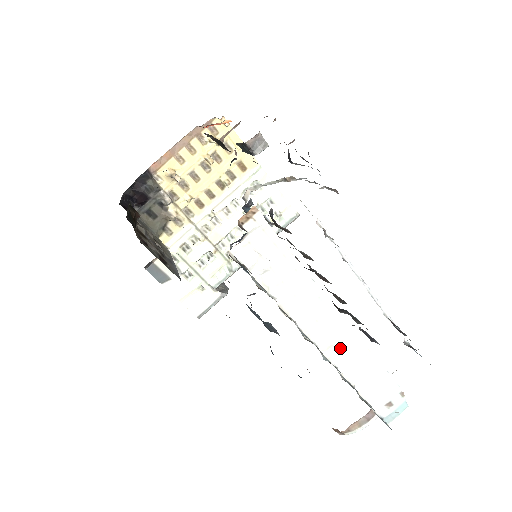
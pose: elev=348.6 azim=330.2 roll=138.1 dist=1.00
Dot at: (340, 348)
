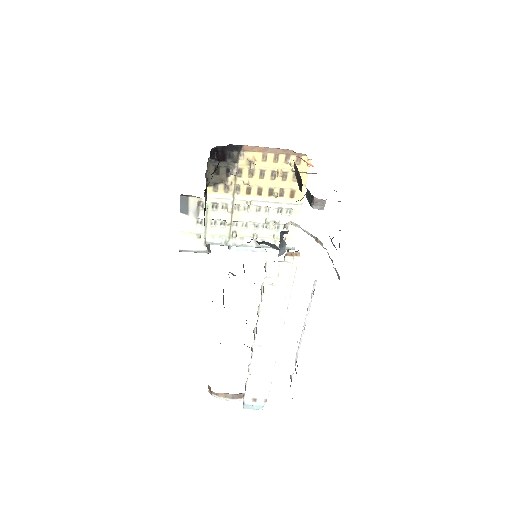
Dot at: (263, 351)
